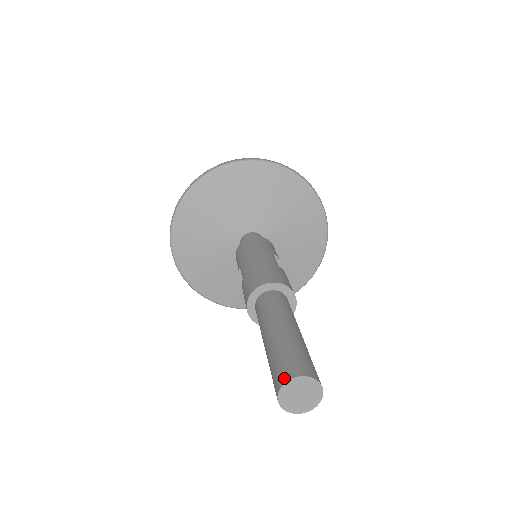
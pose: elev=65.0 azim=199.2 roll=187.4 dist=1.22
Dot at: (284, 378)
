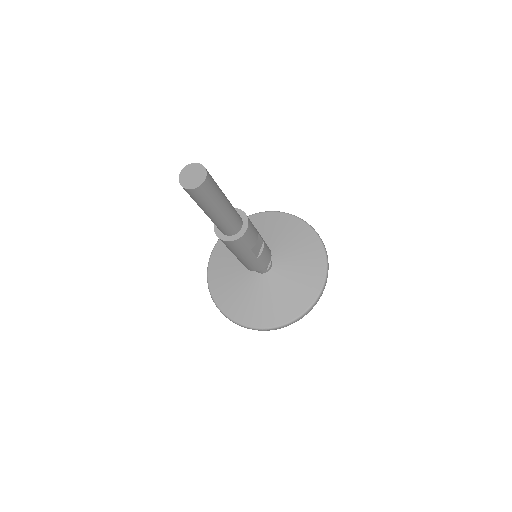
Dot at: (195, 165)
